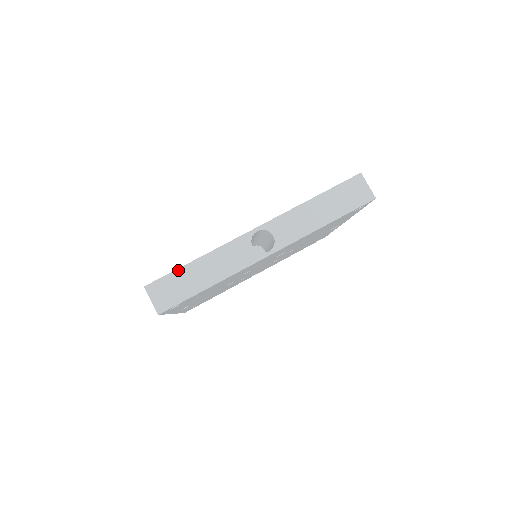
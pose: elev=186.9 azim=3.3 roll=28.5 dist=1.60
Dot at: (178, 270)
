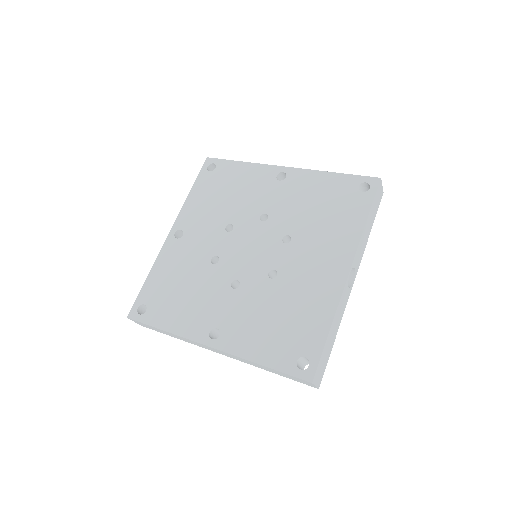
Dot at: (324, 349)
